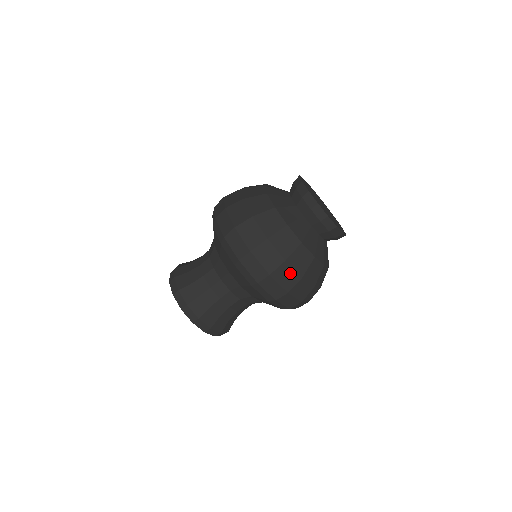
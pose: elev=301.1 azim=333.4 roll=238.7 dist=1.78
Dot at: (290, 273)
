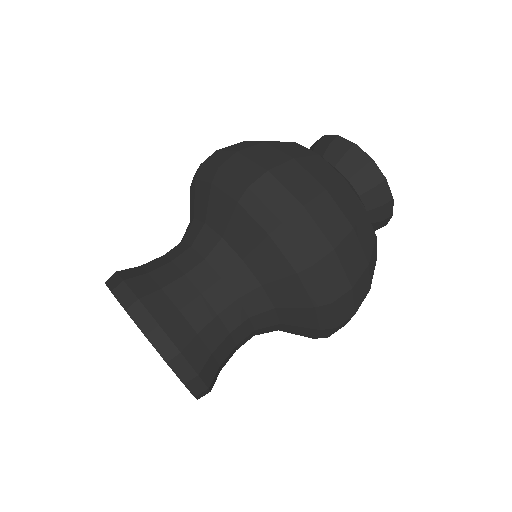
Dot at: (335, 214)
